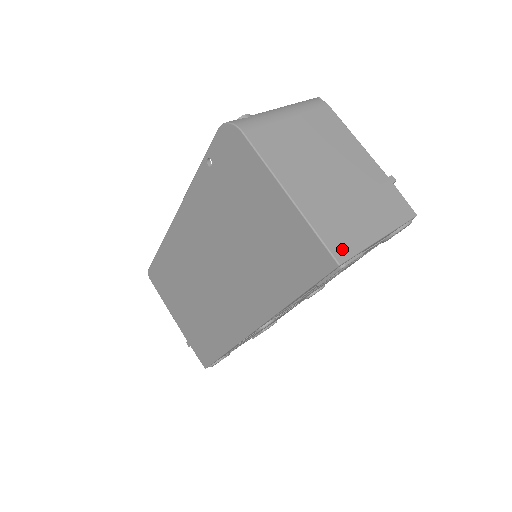
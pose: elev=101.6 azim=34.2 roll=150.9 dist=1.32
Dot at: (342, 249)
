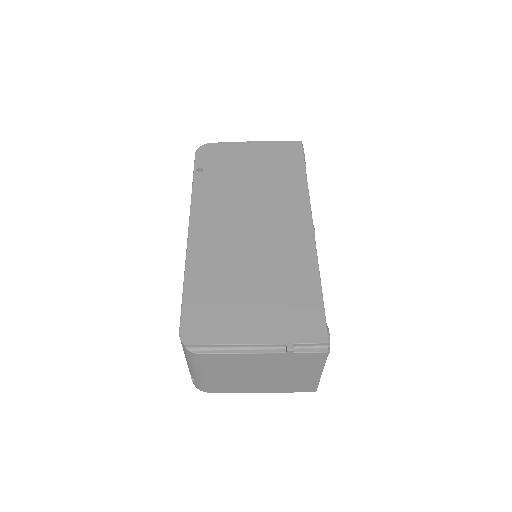
Dot at: occluded
